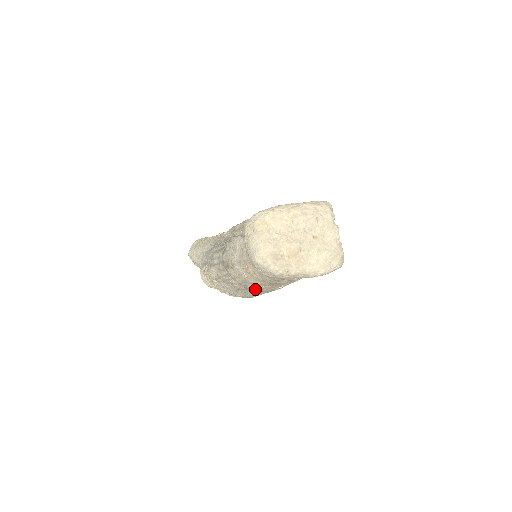
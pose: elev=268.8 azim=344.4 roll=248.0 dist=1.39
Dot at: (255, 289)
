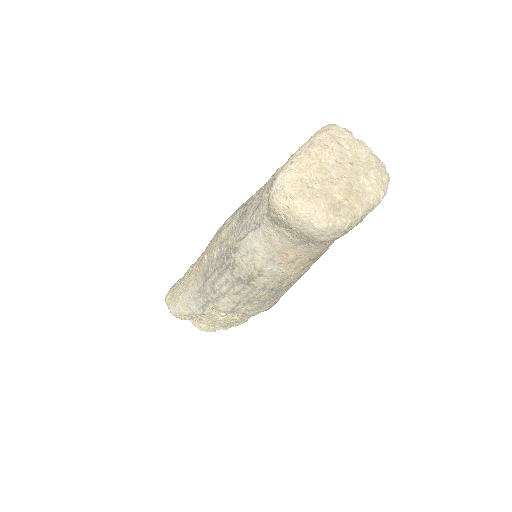
Dot at: (290, 284)
